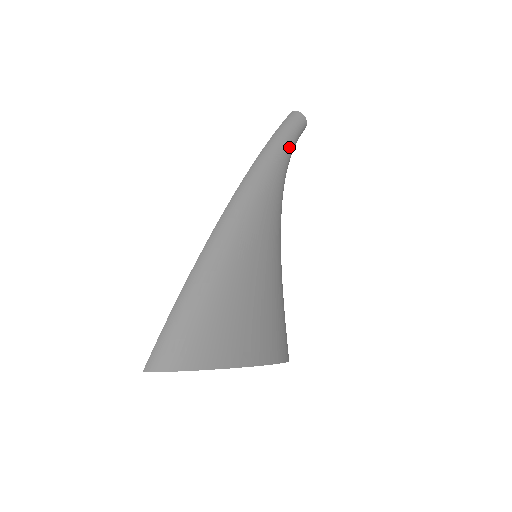
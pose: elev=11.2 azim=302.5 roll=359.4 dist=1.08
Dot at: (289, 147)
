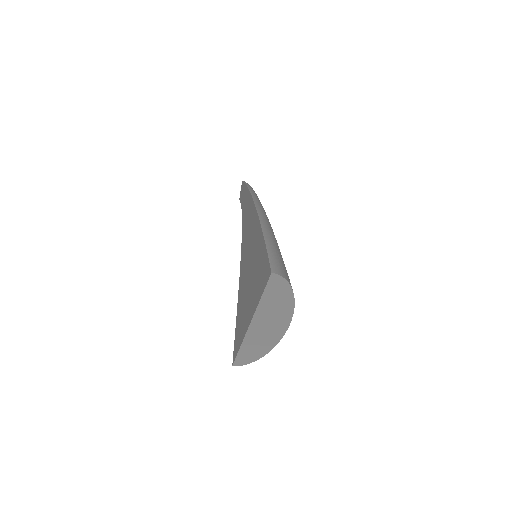
Dot at: occluded
